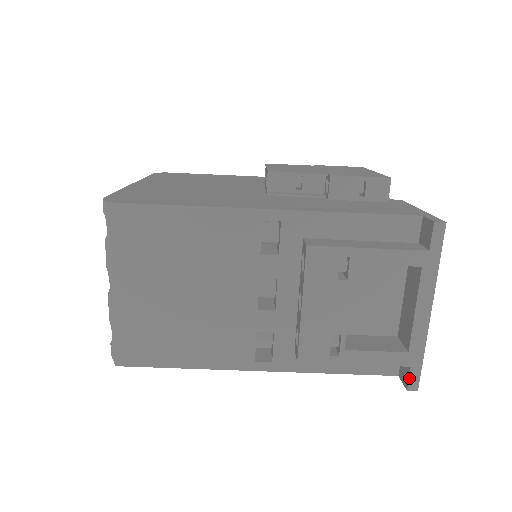
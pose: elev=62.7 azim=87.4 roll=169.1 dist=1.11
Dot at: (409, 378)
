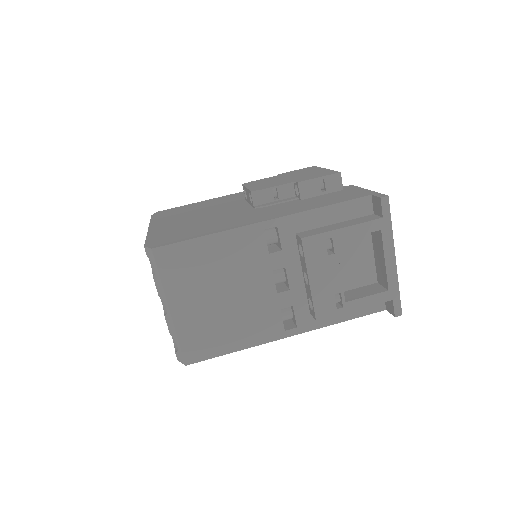
Dot at: (394, 308)
